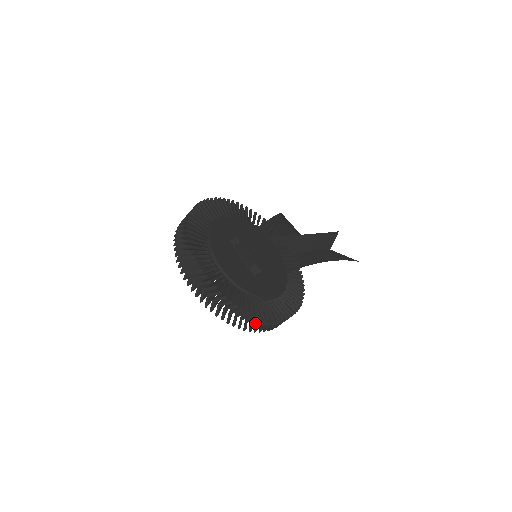
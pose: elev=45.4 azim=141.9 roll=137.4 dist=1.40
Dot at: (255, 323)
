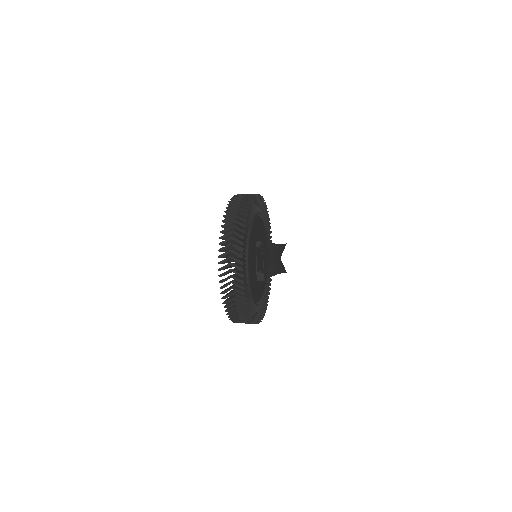
Dot at: occluded
